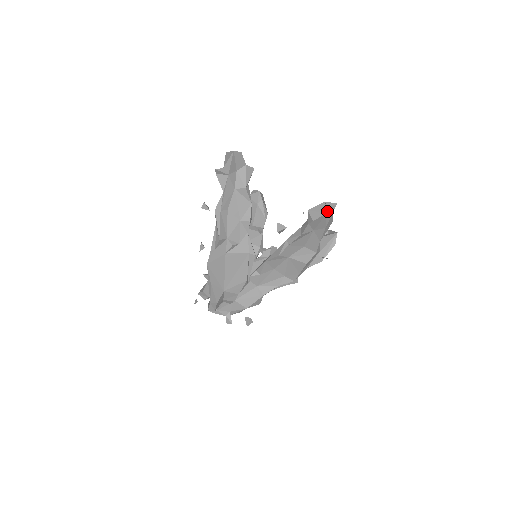
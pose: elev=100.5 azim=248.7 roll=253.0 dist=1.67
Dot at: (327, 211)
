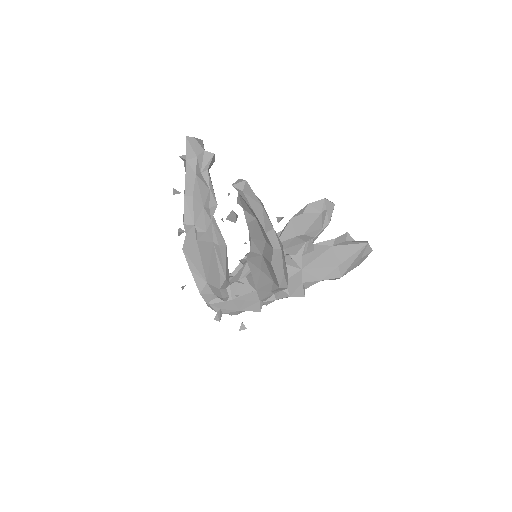
Dot at: (236, 189)
